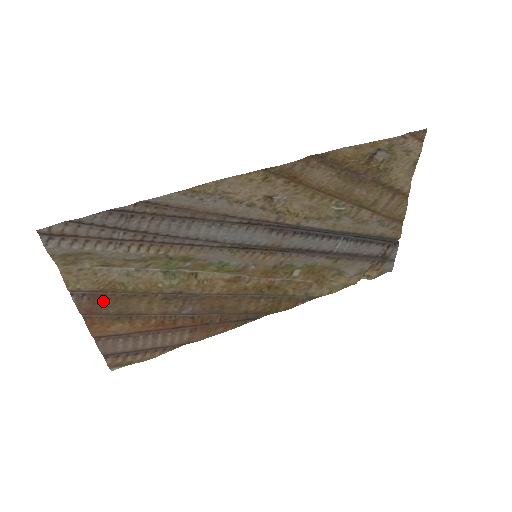
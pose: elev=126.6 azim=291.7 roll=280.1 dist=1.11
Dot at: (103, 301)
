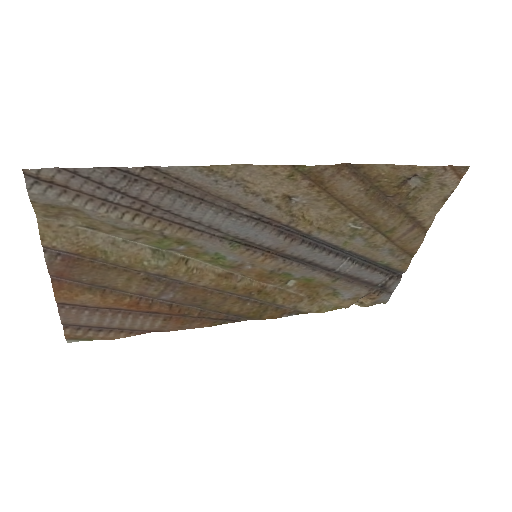
Dot at: (78, 266)
